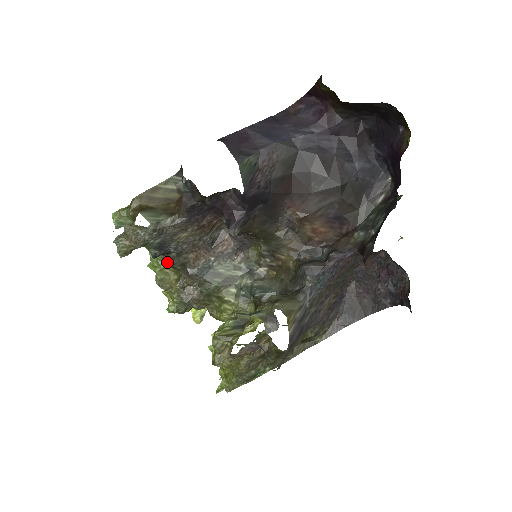
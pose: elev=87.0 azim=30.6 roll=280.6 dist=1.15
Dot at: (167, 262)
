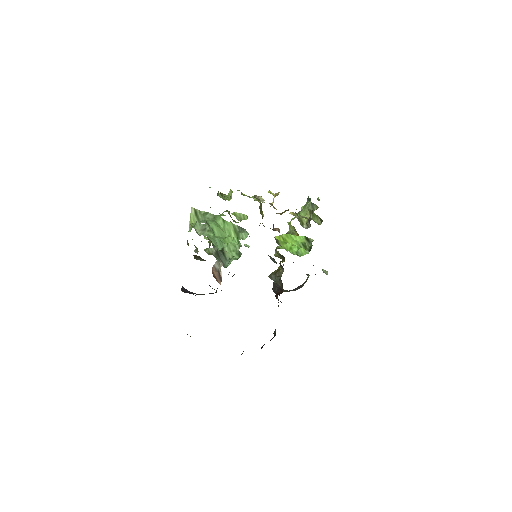
Dot at: occluded
